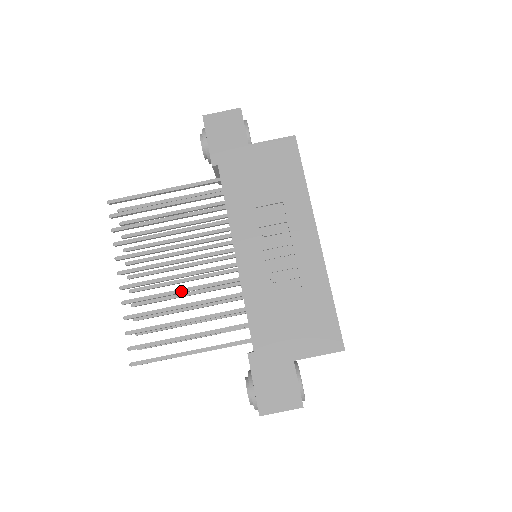
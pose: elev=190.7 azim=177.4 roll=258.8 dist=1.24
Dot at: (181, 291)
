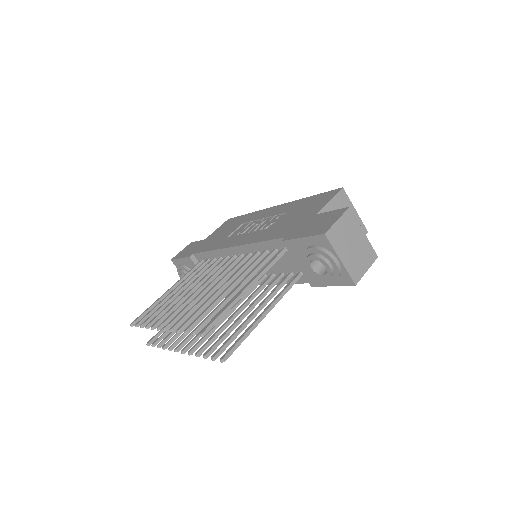
Dot at: (212, 288)
